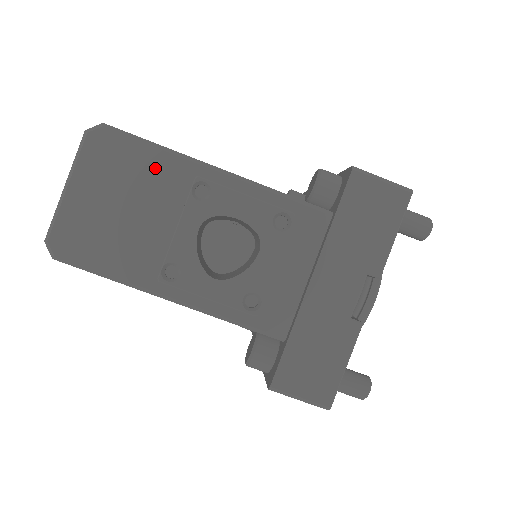
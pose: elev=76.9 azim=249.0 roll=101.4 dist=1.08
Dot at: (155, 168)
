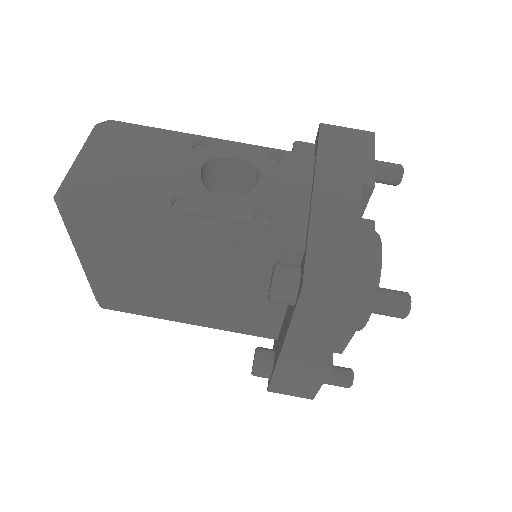
Dot at: (157, 139)
